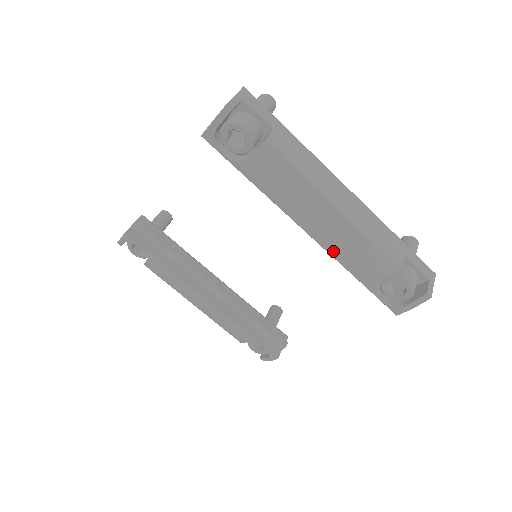
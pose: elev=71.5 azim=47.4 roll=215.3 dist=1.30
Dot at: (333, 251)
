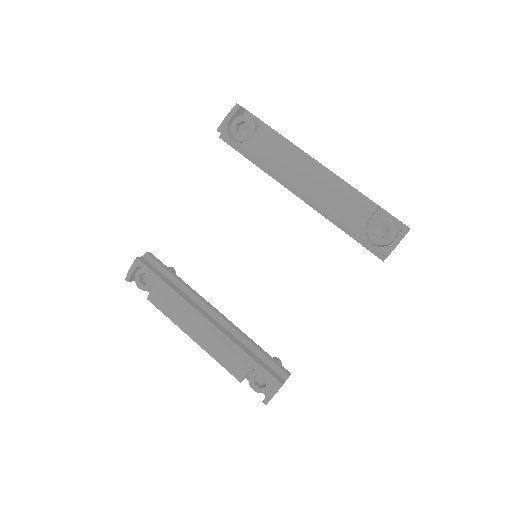
Dot at: (322, 203)
